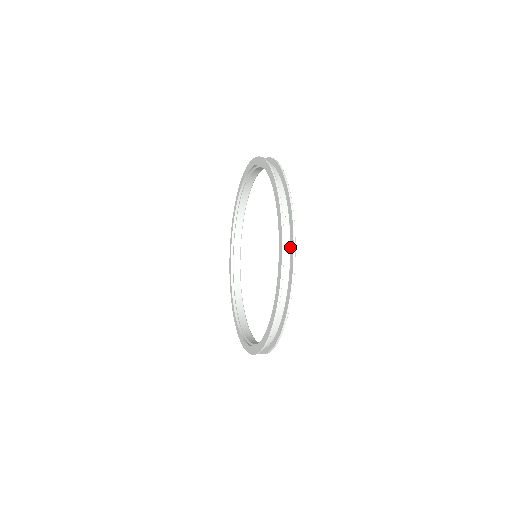
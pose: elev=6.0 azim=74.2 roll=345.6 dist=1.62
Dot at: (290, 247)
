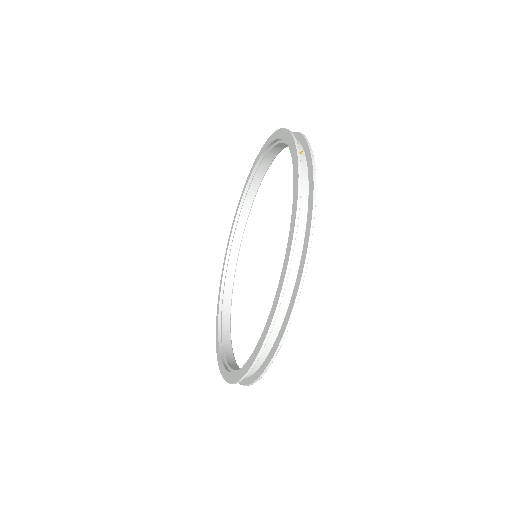
Dot at: (308, 182)
